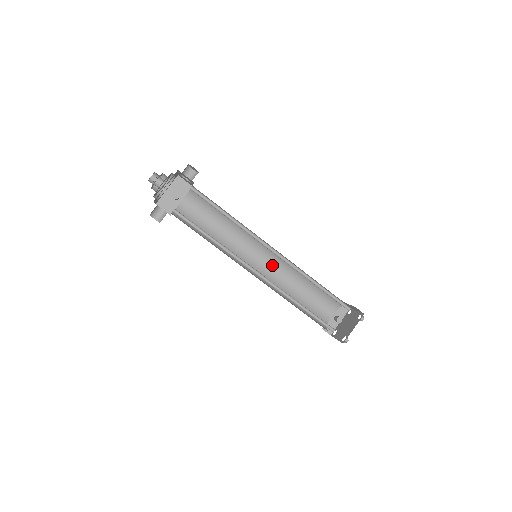
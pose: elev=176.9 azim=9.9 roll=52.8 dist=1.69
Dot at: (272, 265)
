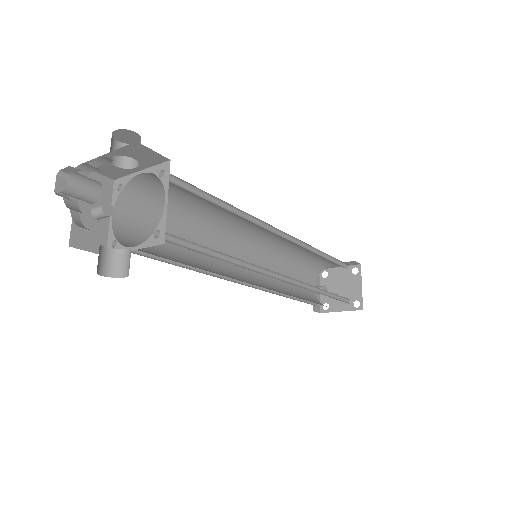
Dot at: (254, 262)
